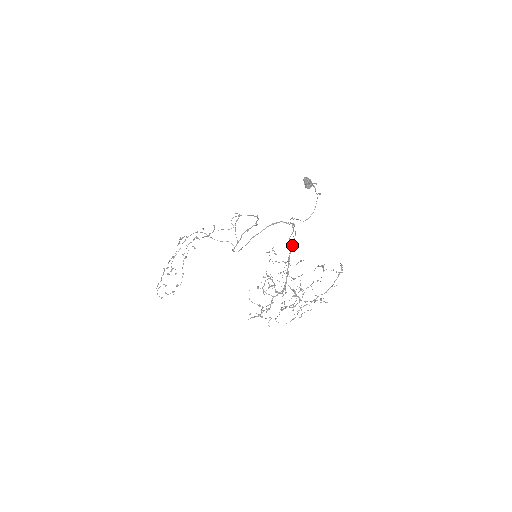
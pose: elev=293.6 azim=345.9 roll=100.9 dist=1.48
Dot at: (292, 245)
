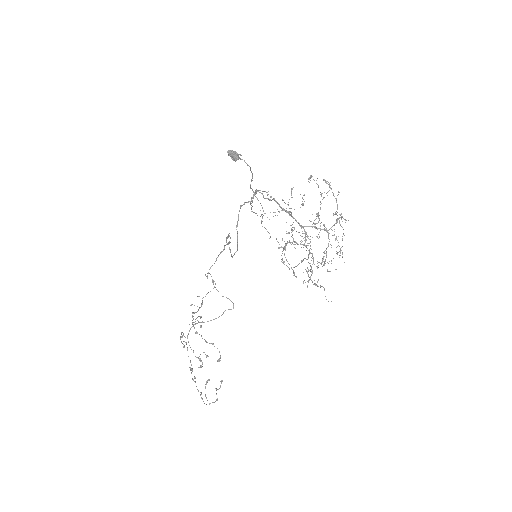
Dot at: occluded
